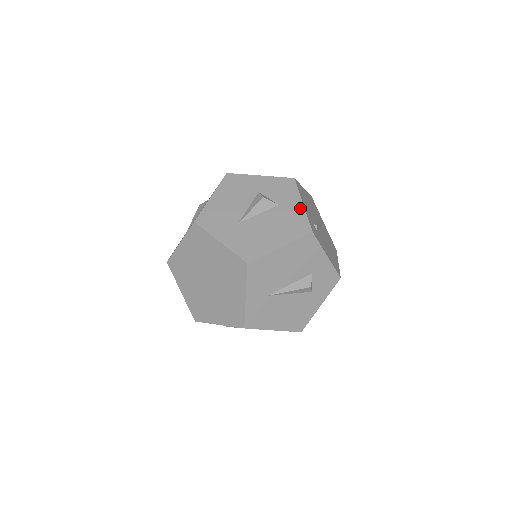
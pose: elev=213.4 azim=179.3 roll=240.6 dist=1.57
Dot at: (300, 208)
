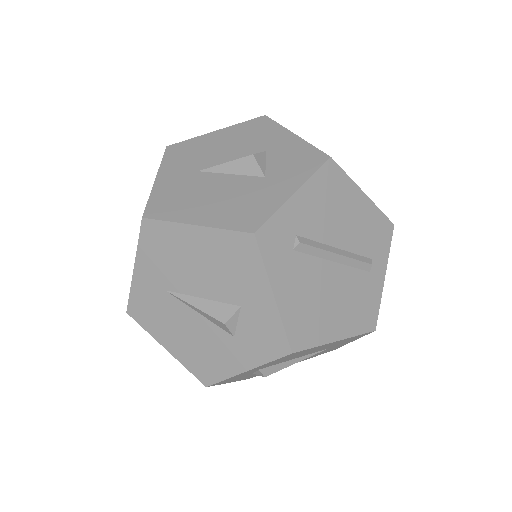
Dot at: (283, 195)
